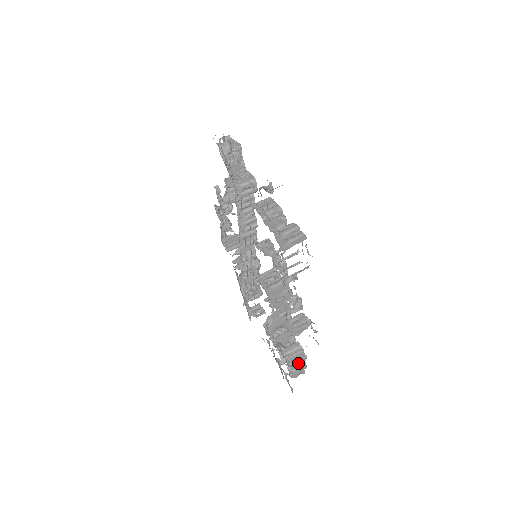
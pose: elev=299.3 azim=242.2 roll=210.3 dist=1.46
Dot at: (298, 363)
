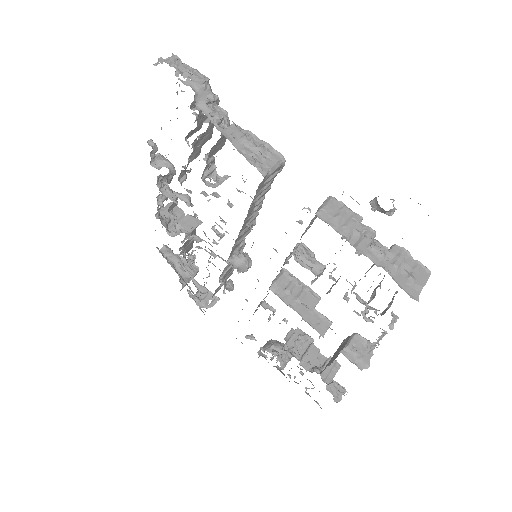
Dot at: occluded
